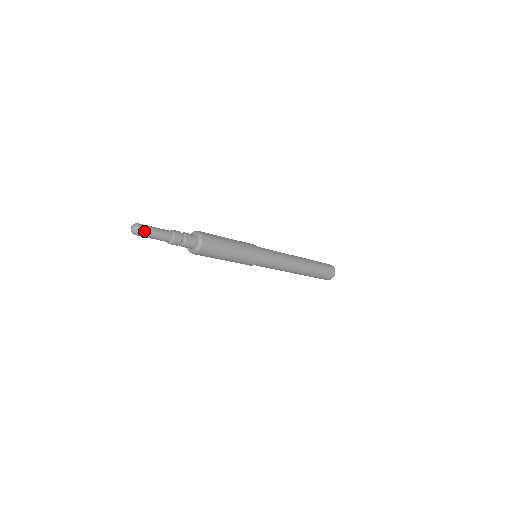
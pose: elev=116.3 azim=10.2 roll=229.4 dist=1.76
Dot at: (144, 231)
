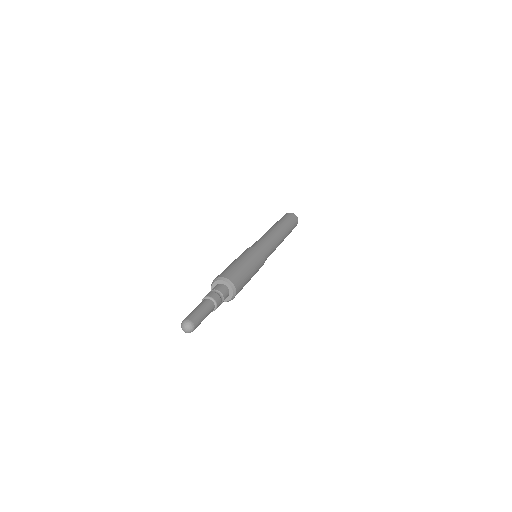
Dot at: (195, 319)
